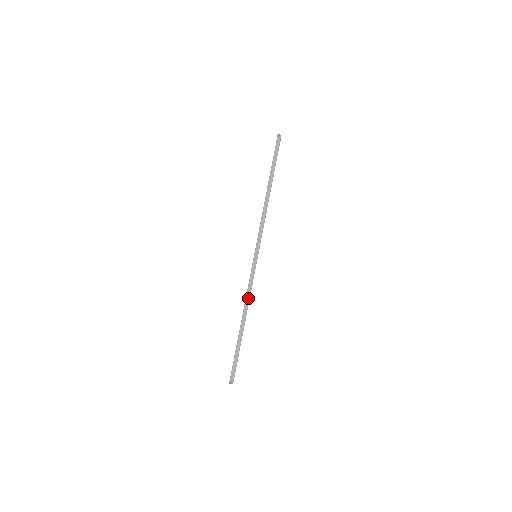
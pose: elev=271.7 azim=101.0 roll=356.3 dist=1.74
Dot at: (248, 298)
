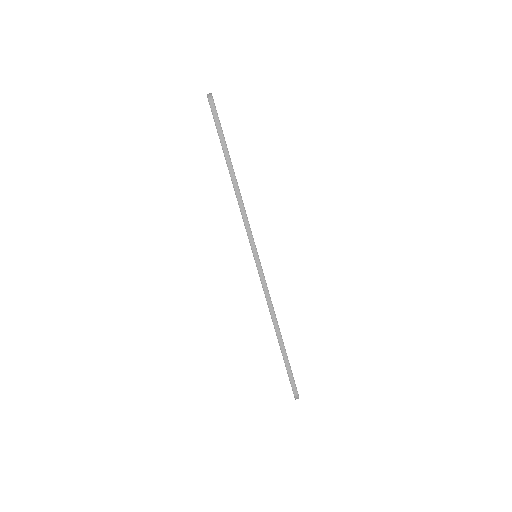
Dot at: (271, 308)
